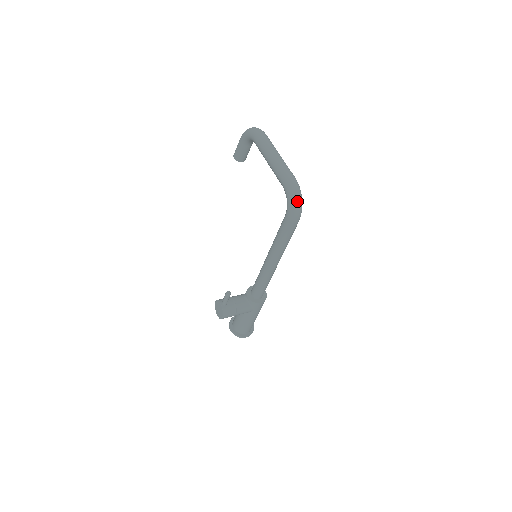
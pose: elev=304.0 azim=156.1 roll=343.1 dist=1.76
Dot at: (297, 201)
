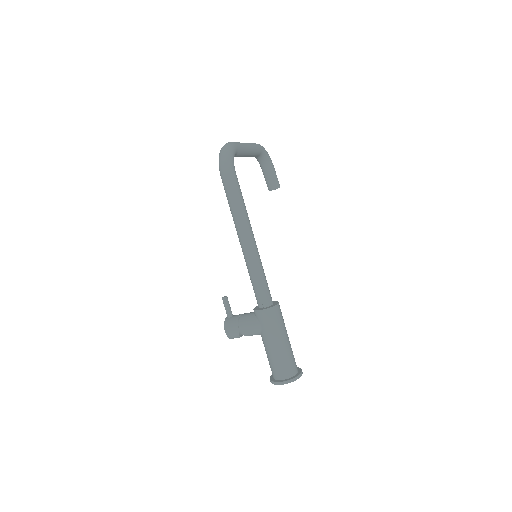
Dot at: (221, 153)
